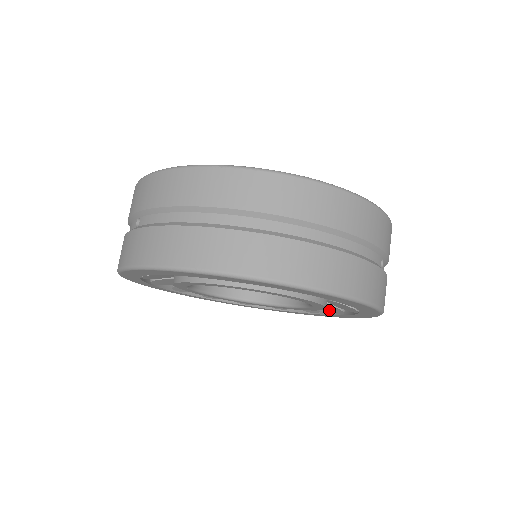
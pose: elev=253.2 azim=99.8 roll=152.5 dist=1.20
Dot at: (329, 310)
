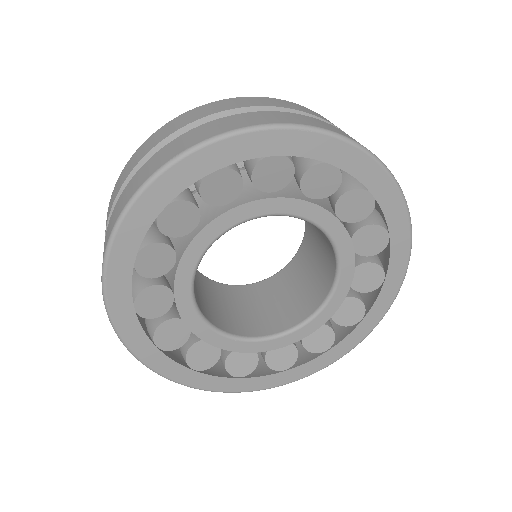
Dot at: (369, 285)
